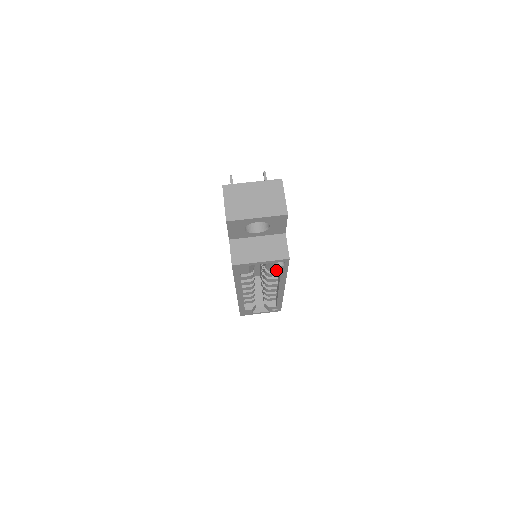
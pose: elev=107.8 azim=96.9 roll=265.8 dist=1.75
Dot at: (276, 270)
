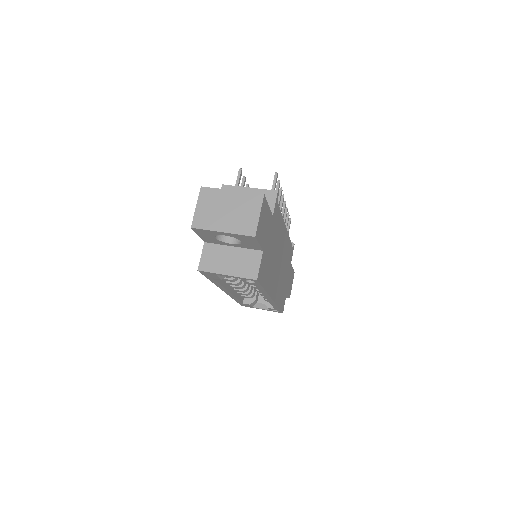
Dot at: occluded
